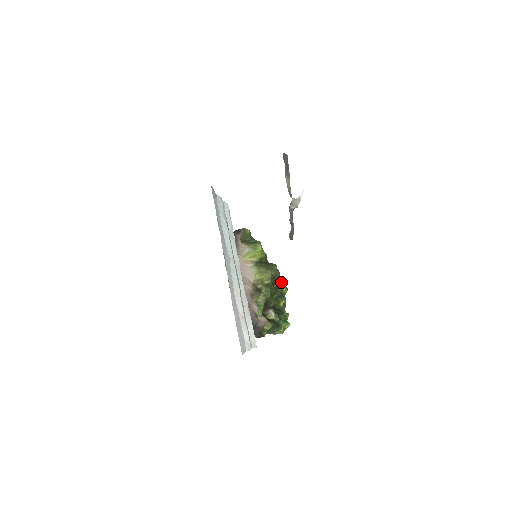
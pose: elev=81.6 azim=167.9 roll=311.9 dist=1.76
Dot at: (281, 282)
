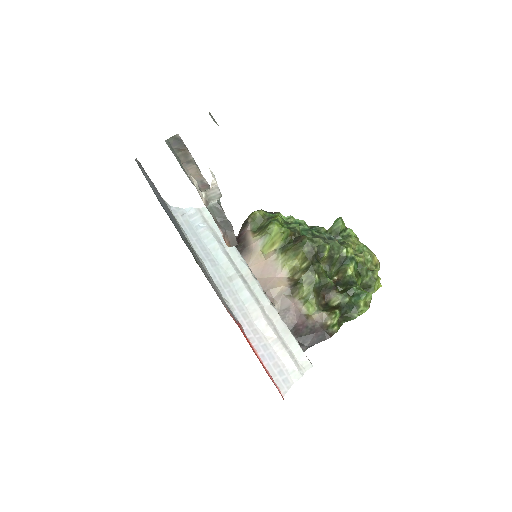
Dot at: (333, 246)
